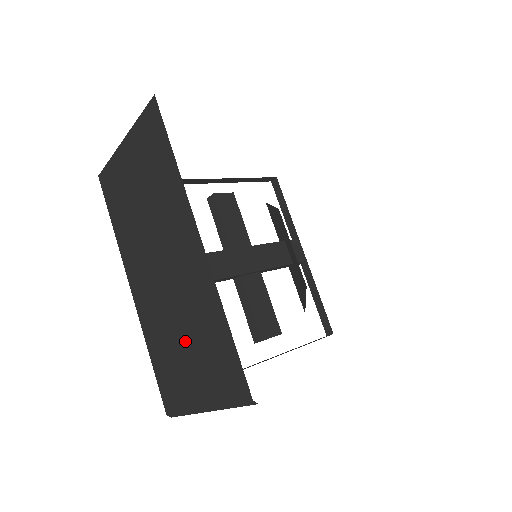
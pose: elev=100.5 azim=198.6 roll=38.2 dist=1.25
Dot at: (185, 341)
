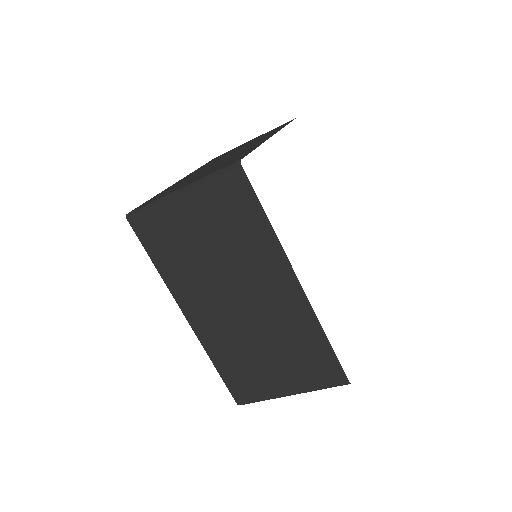
Dot at: (205, 172)
